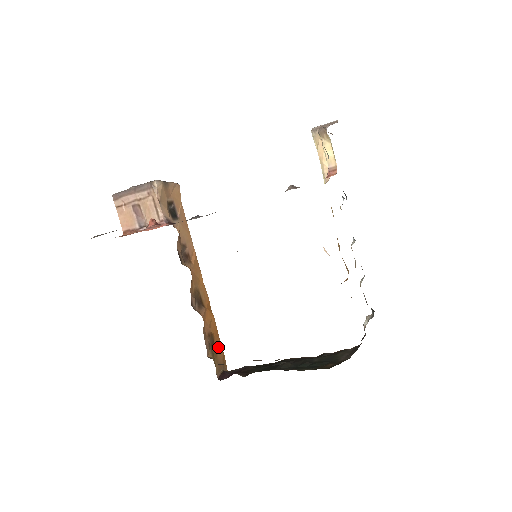
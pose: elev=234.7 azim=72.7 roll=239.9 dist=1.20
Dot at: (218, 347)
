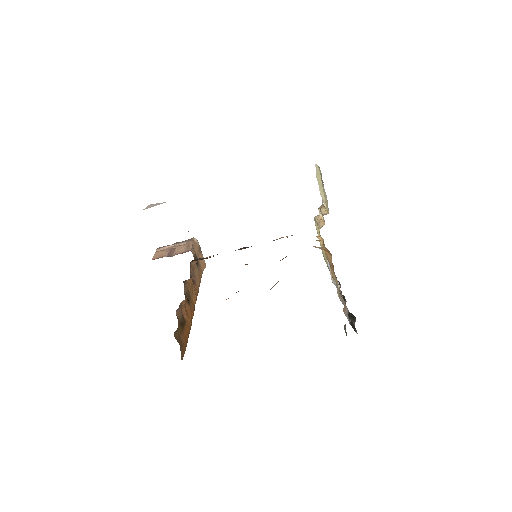
Dot at: (184, 337)
